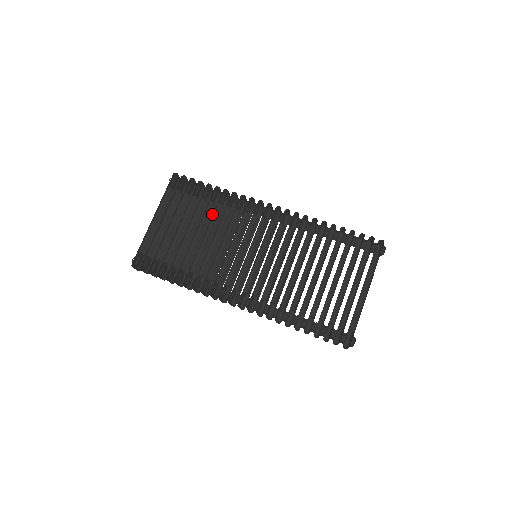
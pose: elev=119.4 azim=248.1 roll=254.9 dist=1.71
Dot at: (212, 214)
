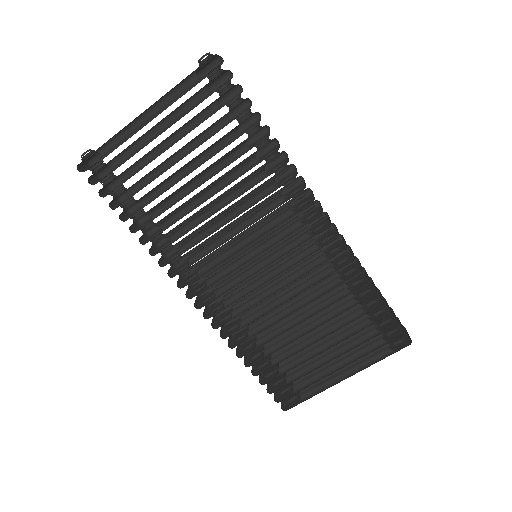
Dot at: occluded
